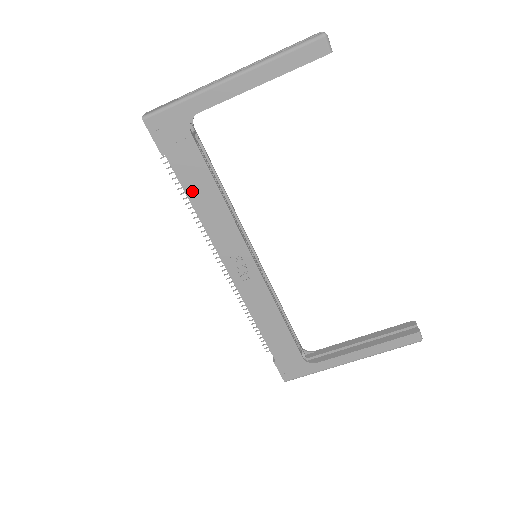
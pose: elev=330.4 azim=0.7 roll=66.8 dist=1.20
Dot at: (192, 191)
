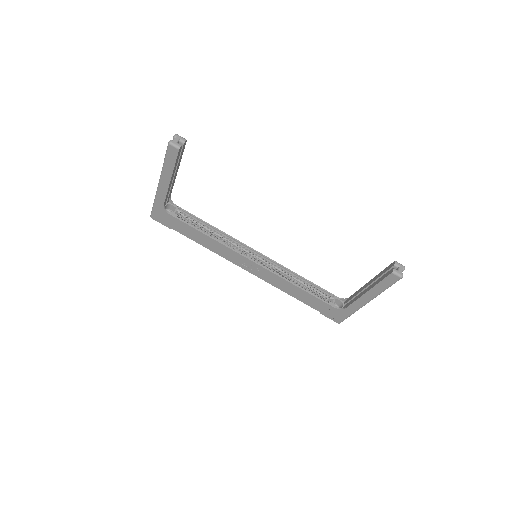
Dot at: (195, 239)
